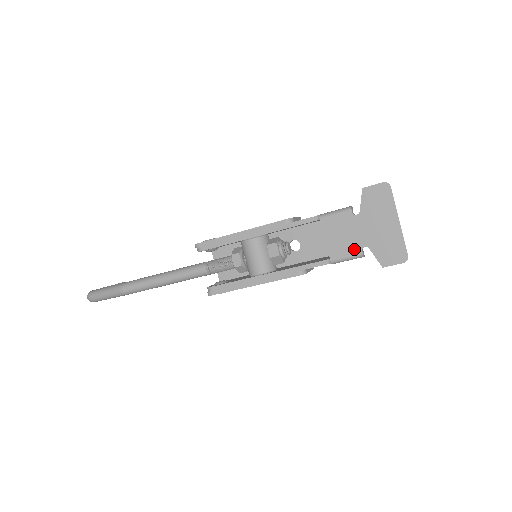
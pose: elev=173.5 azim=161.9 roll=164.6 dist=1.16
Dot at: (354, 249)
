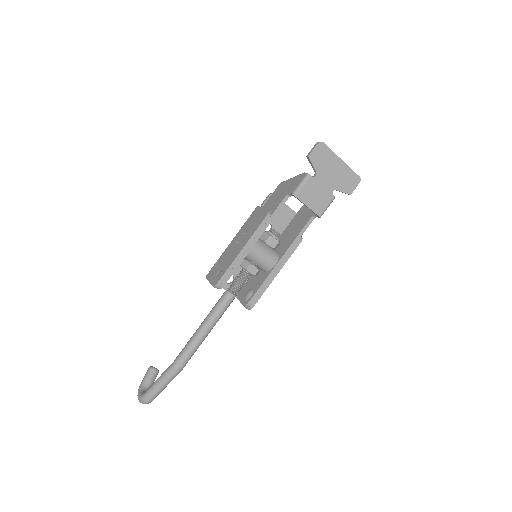
Dot at: (328, 198)
